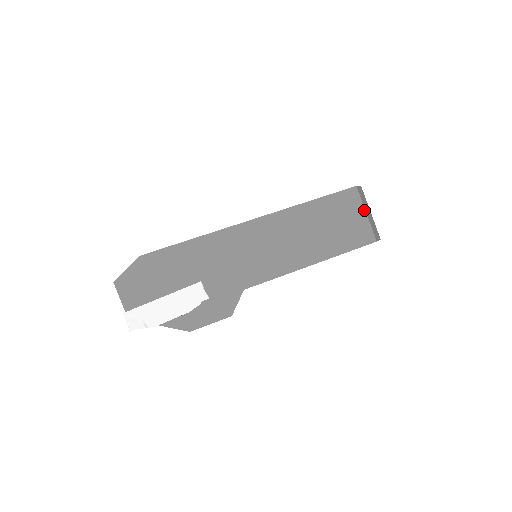
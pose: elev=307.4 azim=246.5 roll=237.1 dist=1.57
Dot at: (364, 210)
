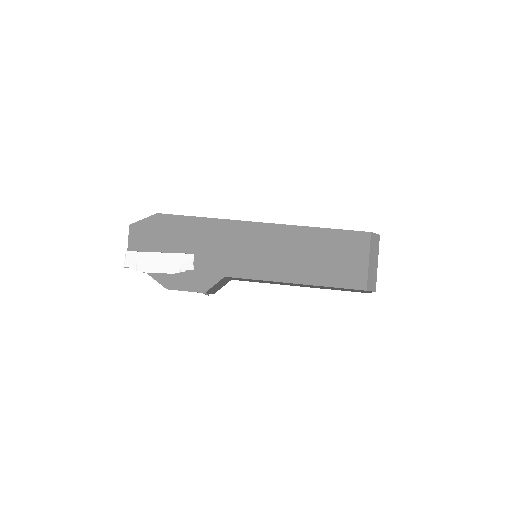
Dot at: (368, 257)
